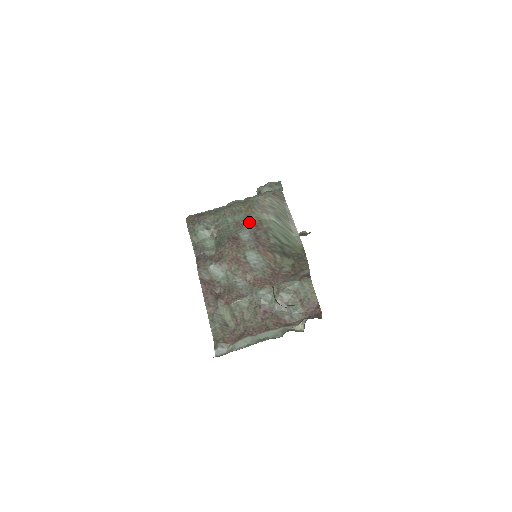
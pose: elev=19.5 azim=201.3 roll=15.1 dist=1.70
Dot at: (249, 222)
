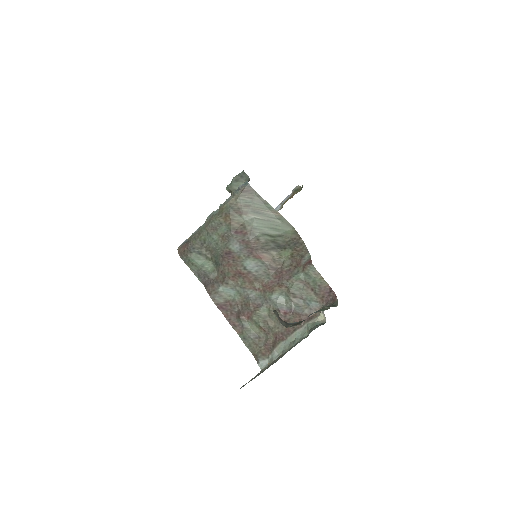
Dot at: (233, 231)
